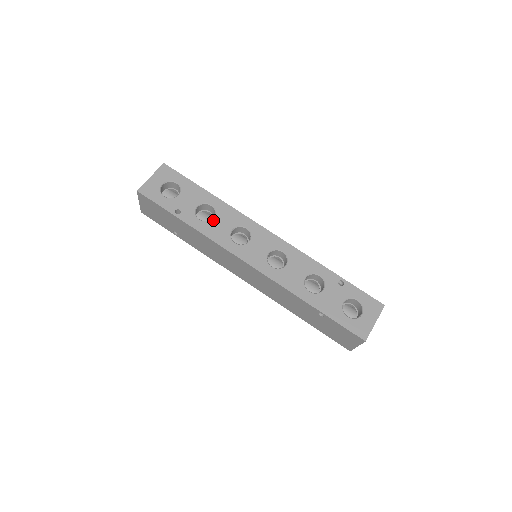
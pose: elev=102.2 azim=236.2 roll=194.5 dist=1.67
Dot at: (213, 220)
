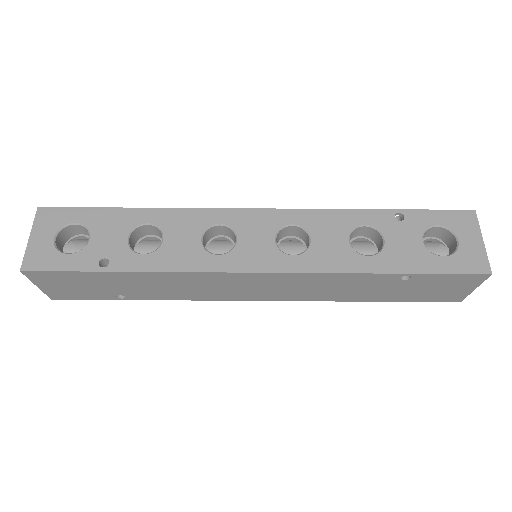
Dot at: (164, 243)
